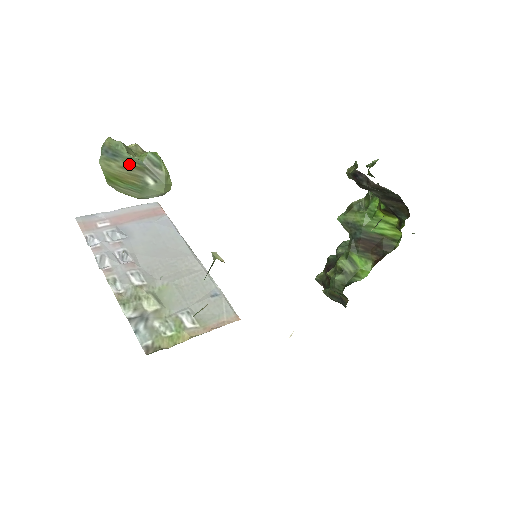
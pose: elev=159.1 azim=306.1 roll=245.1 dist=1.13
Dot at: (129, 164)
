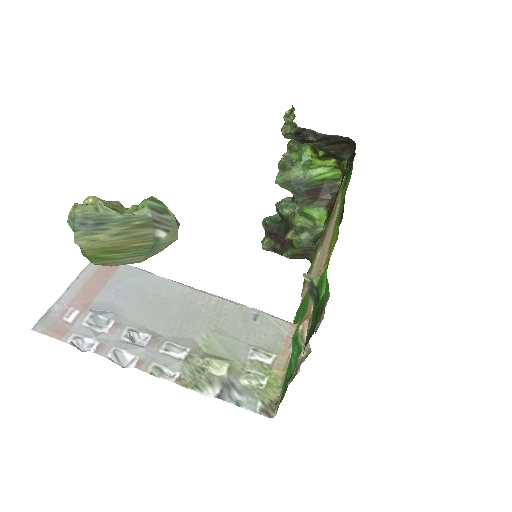
Dot at: (127, 226)
